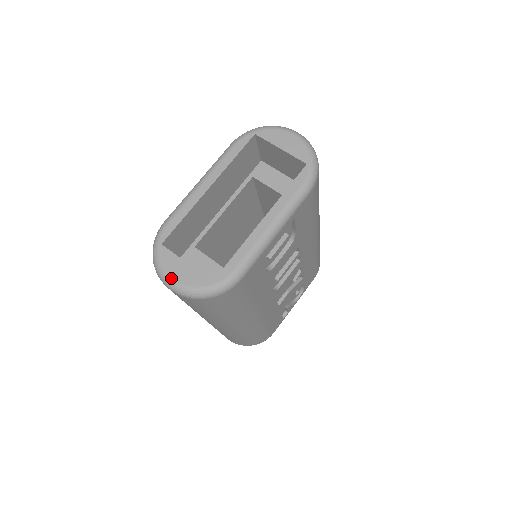
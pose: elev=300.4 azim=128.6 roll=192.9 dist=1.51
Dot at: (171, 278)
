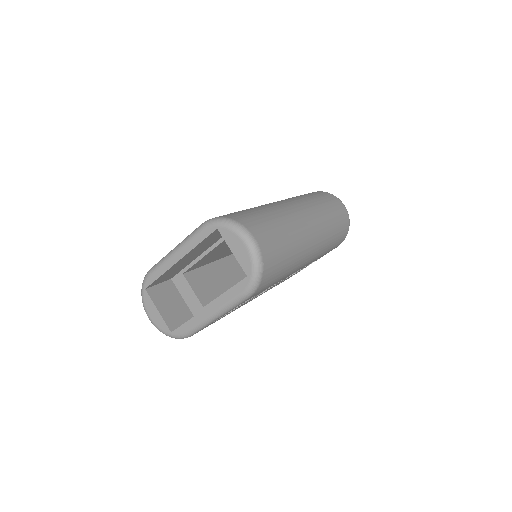
Dot at: (149, 316)
